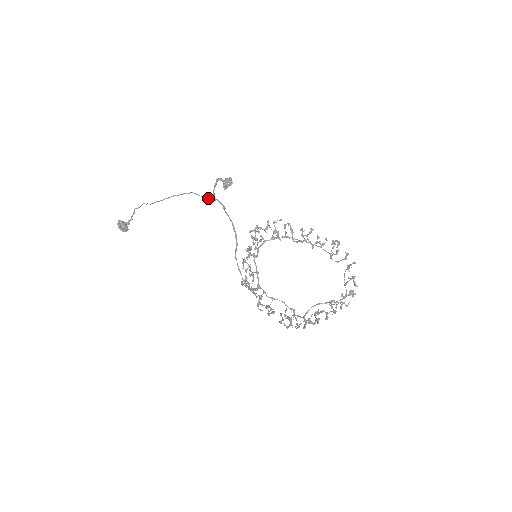
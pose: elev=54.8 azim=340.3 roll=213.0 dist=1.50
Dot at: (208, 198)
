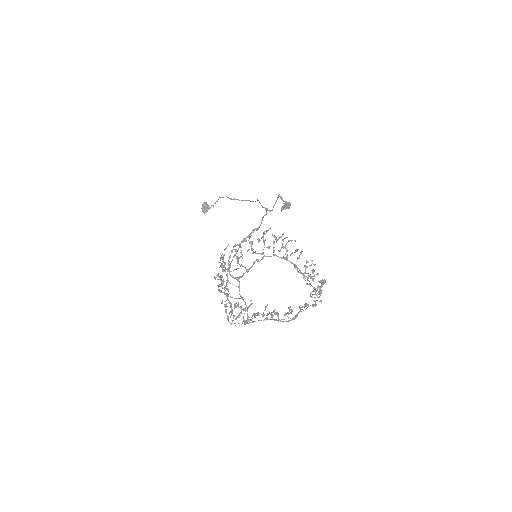
Dot at: (264, 207)
